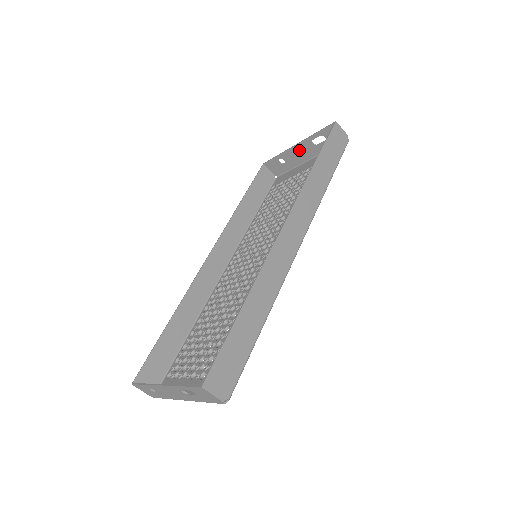
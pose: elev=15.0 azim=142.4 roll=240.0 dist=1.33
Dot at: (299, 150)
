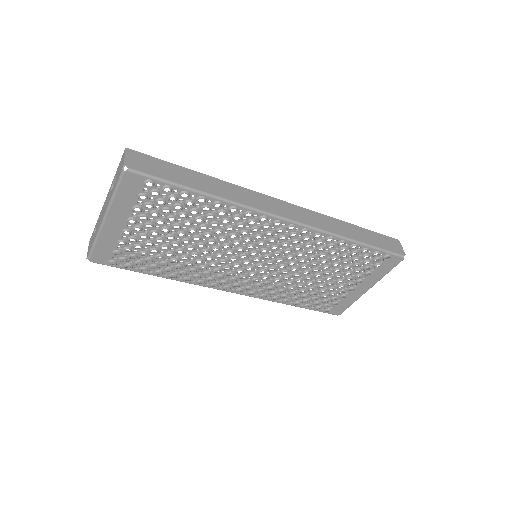
Dot at: occluded
